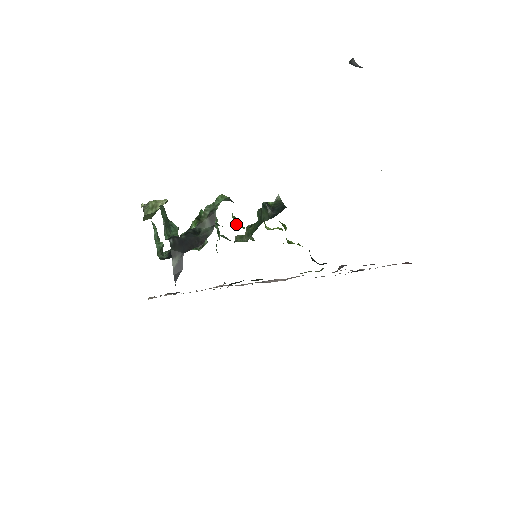
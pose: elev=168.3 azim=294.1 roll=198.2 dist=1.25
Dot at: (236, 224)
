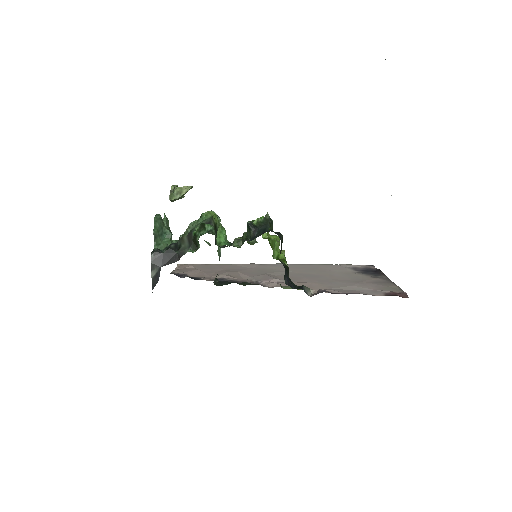
Dot at: (218, 240)
